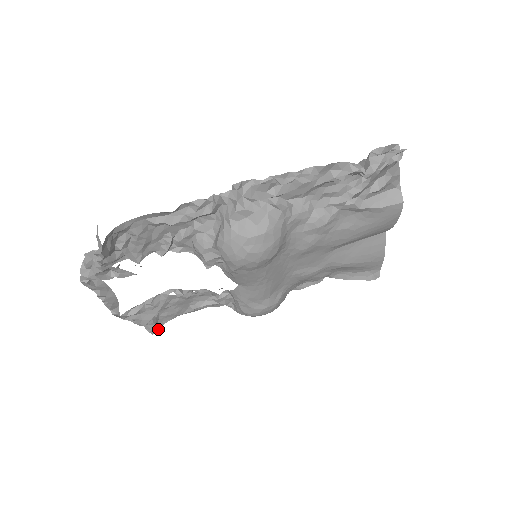
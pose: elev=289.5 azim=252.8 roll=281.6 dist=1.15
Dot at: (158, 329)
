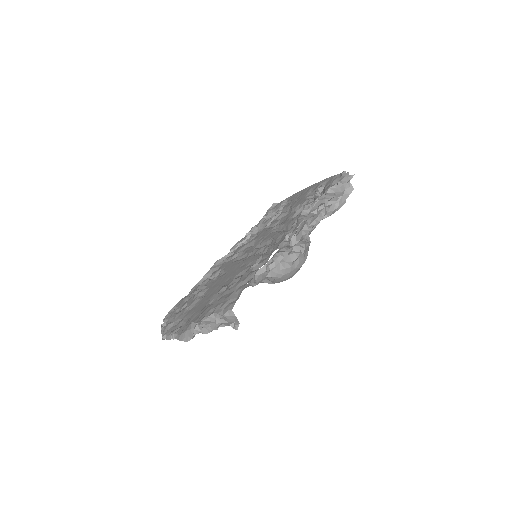
Dot at: occluded
